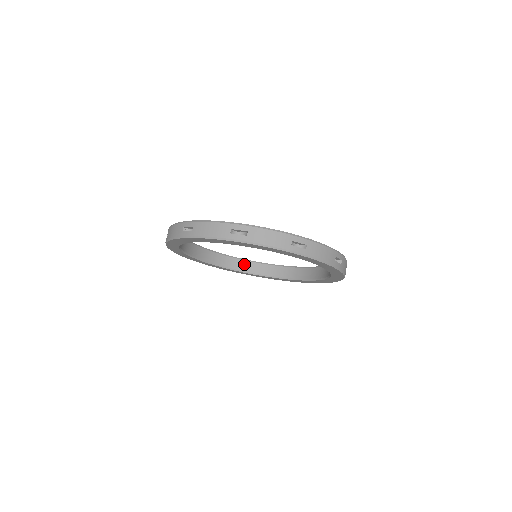
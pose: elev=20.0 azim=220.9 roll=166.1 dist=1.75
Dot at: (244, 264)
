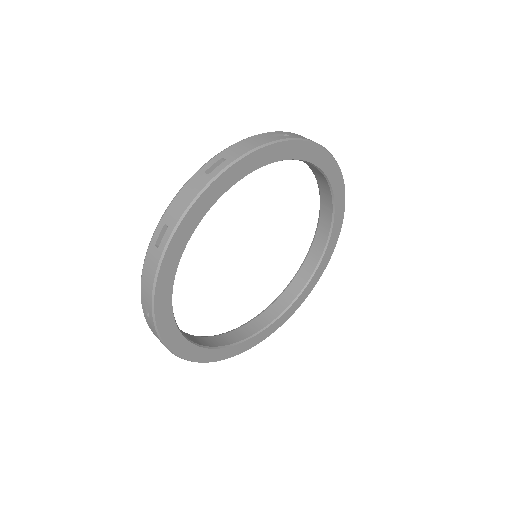
Dot at: occluded
